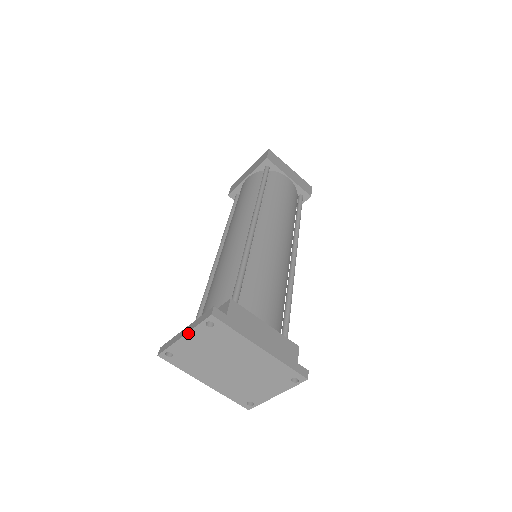
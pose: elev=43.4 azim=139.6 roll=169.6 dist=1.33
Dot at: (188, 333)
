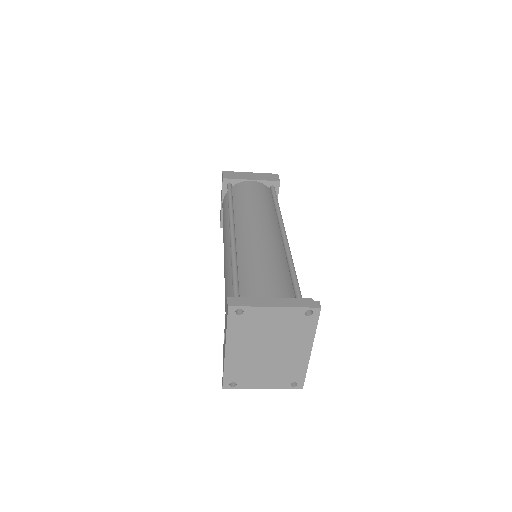
Dot at: (283, 307)
